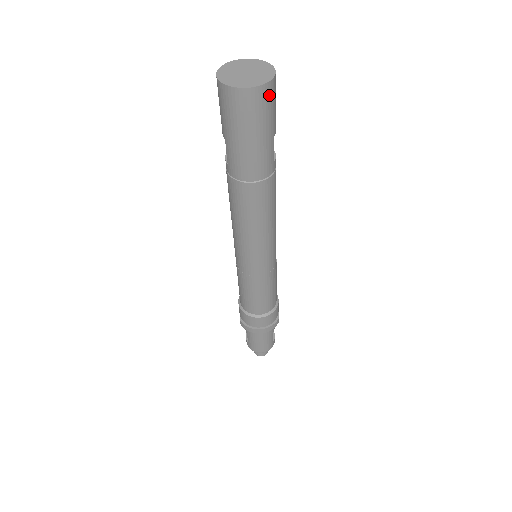
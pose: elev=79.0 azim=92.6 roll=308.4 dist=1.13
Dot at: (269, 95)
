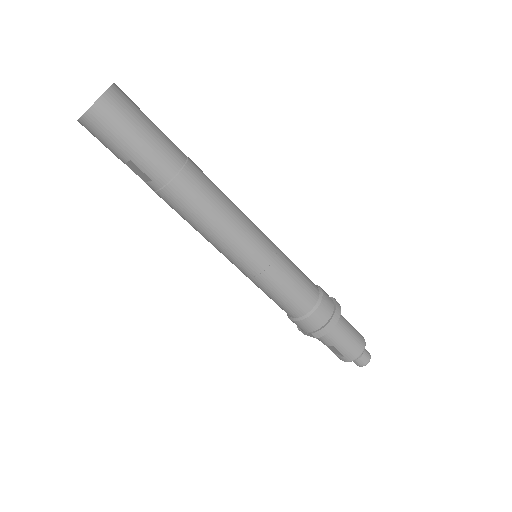
Dot at: (122, 94)
